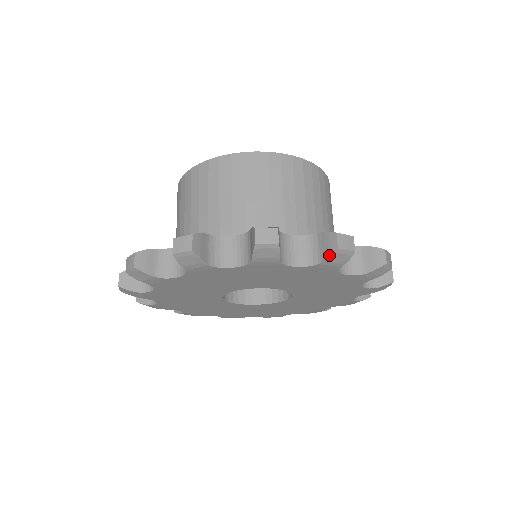
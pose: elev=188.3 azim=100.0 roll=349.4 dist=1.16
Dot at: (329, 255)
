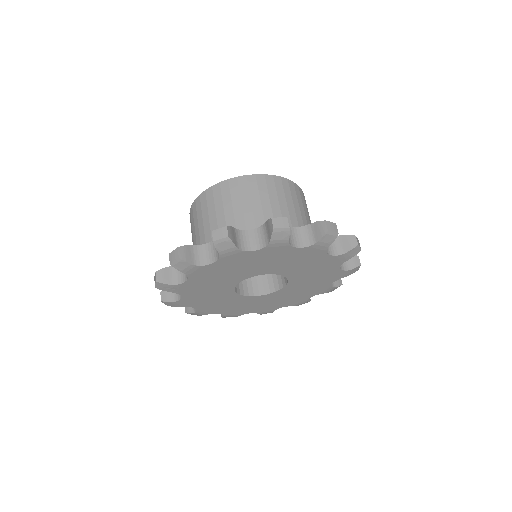
Dot at: (322, 236)
